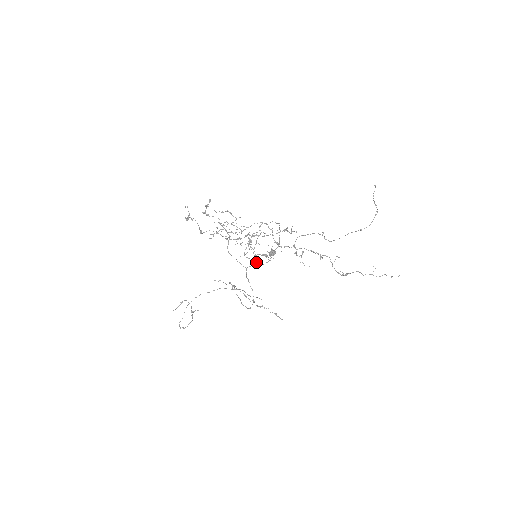
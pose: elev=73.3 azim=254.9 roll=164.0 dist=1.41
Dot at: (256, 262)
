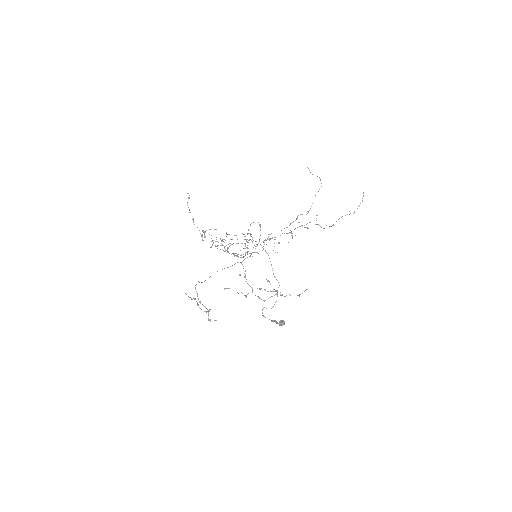
Dot at: occluded
